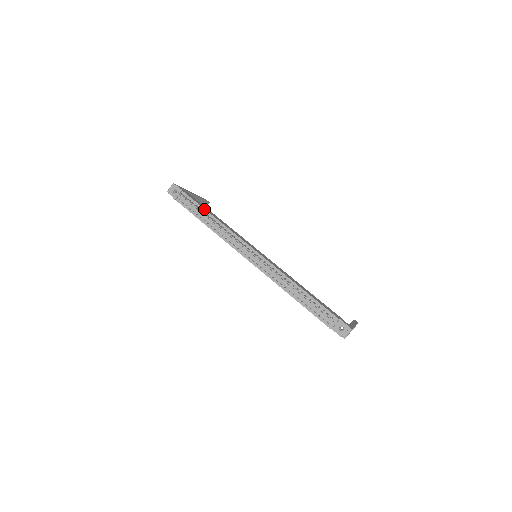
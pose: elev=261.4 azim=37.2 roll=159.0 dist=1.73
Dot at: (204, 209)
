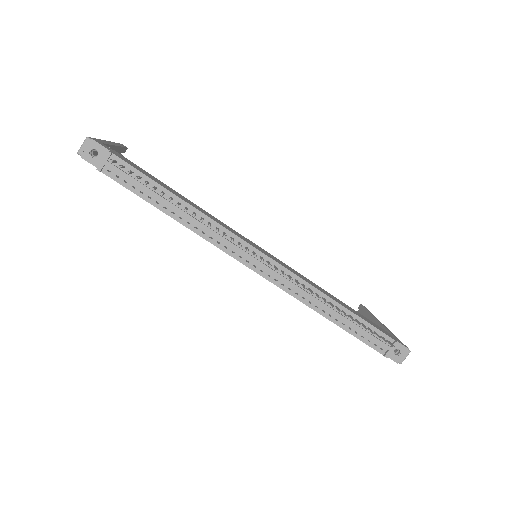
Dot at: (162, 187)
